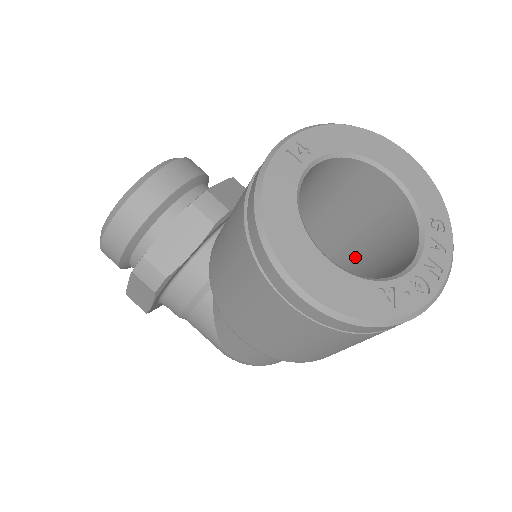
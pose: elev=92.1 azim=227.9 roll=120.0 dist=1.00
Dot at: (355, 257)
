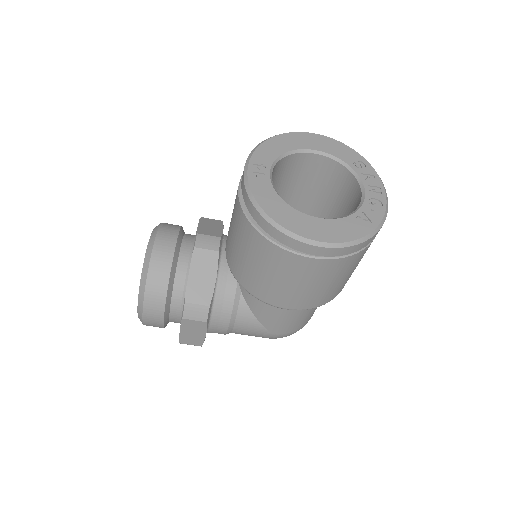
Dot at: (319, 216)
